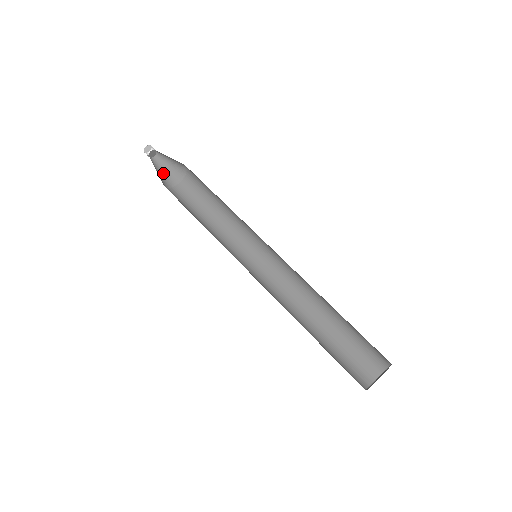
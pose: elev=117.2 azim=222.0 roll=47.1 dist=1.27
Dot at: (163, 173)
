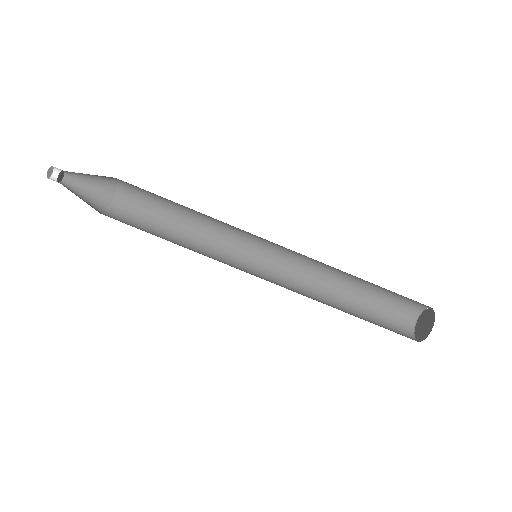
Dot at: (91, 187)
